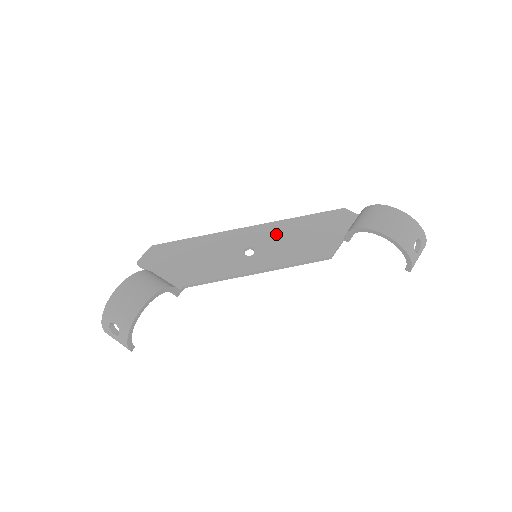
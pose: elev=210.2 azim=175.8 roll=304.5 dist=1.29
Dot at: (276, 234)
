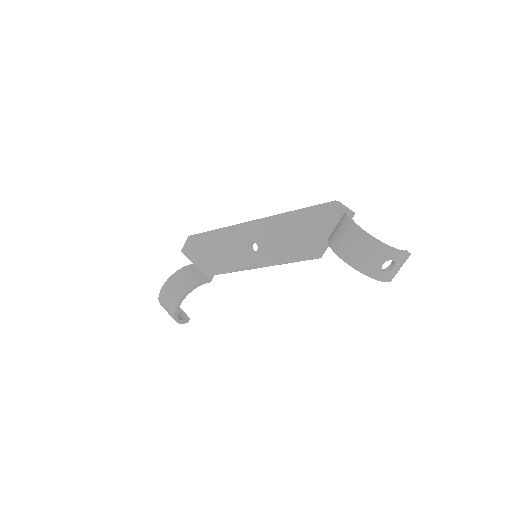
Dot at: (274, 230)
